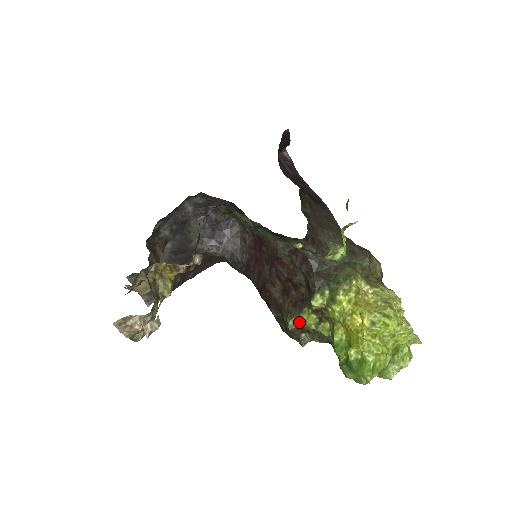
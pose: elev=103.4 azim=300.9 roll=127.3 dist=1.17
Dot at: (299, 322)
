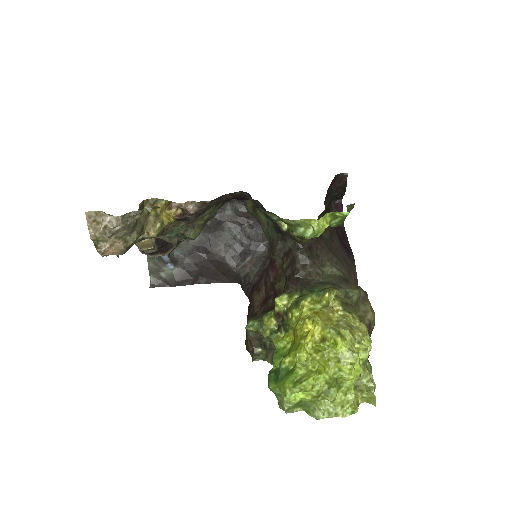
Dot at: (259, 326)
